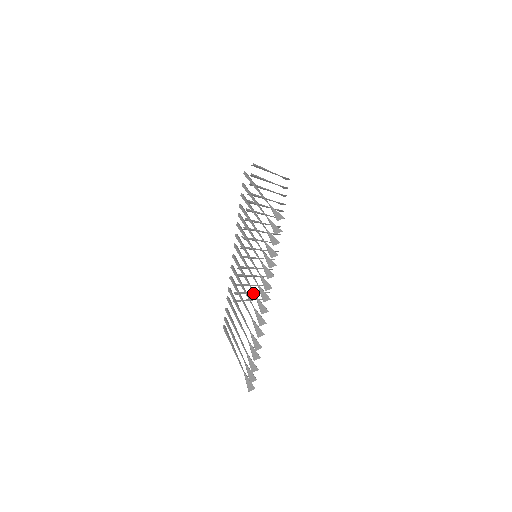
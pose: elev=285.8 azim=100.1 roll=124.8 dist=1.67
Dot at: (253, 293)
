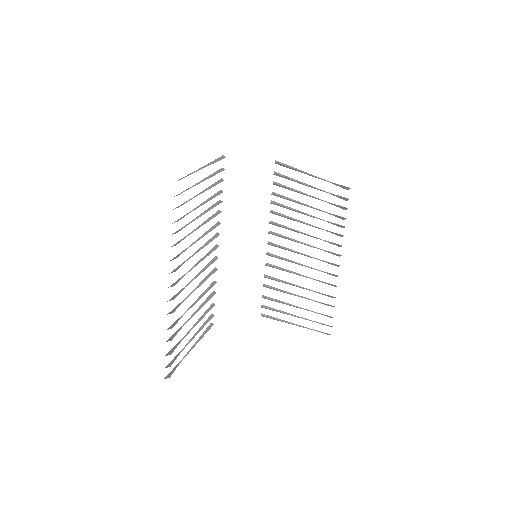
Dot at: (297, 316)
